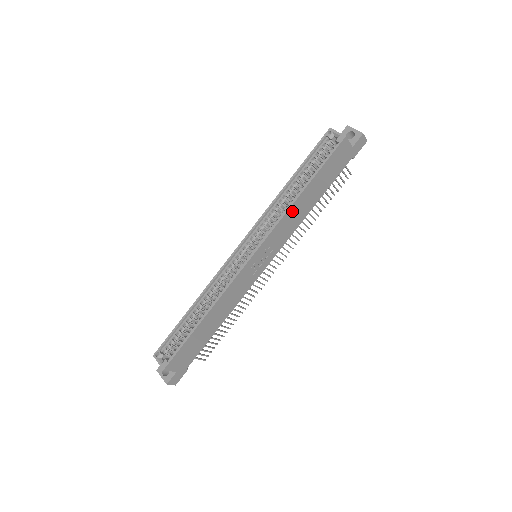
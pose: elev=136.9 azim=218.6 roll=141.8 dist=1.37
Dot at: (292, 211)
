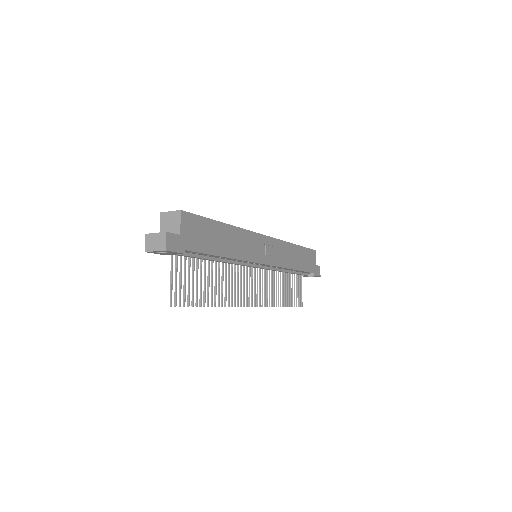
Dot at: (288, 248)
